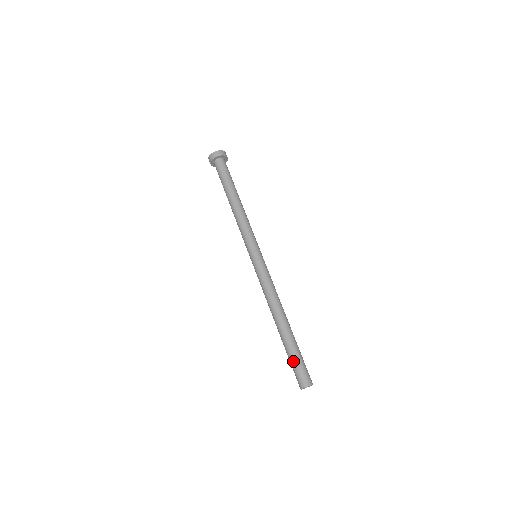
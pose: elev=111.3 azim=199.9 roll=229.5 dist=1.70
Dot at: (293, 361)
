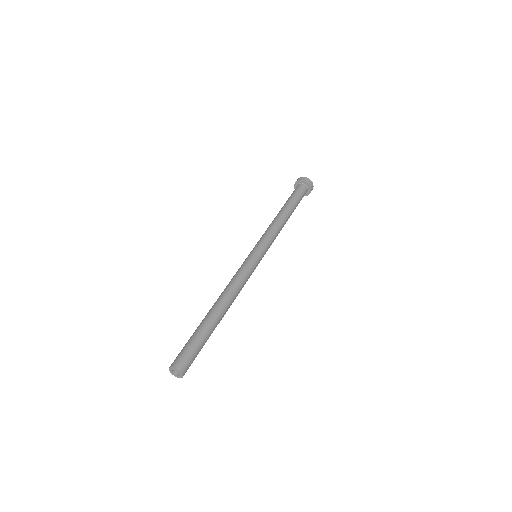
Dot at: occluded
